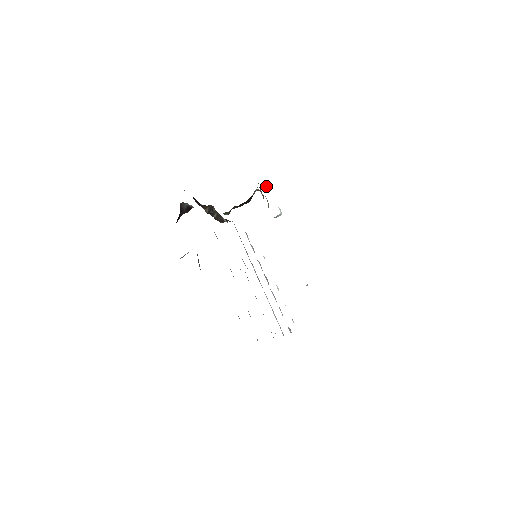
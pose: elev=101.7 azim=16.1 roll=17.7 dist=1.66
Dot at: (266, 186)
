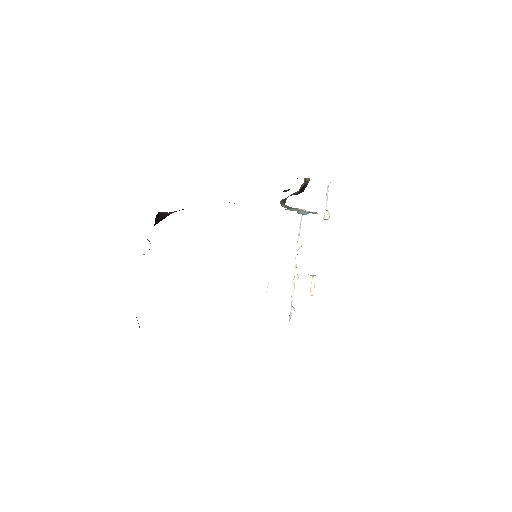
Dot at: (330, 182)
